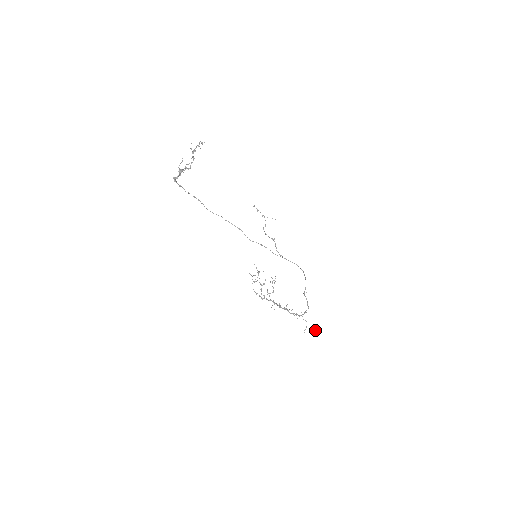
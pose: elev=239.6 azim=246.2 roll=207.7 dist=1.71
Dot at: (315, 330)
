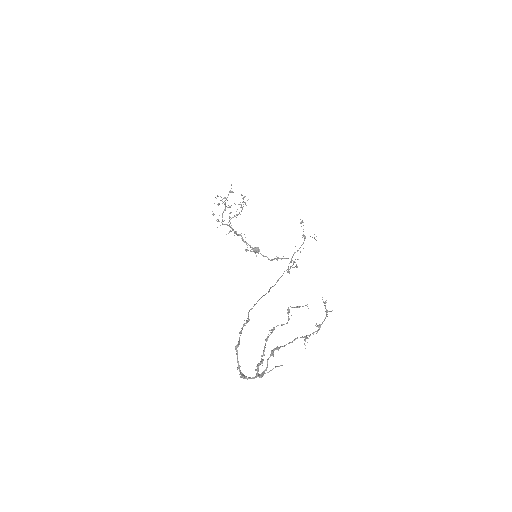
Dot at: occluded
